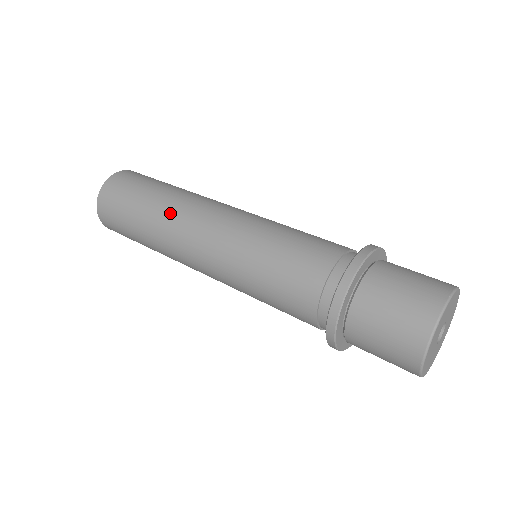
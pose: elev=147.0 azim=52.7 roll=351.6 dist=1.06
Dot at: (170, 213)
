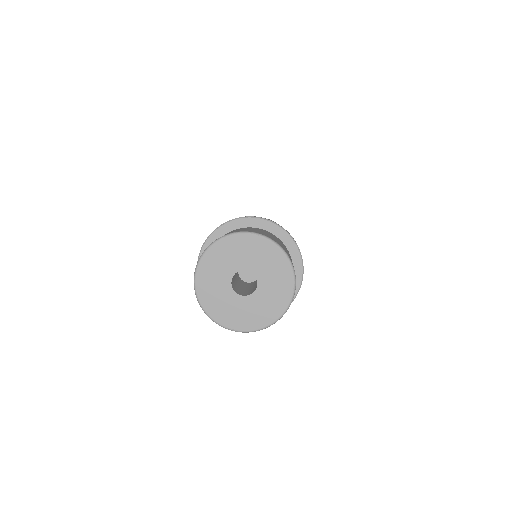
Dot at: occluded
